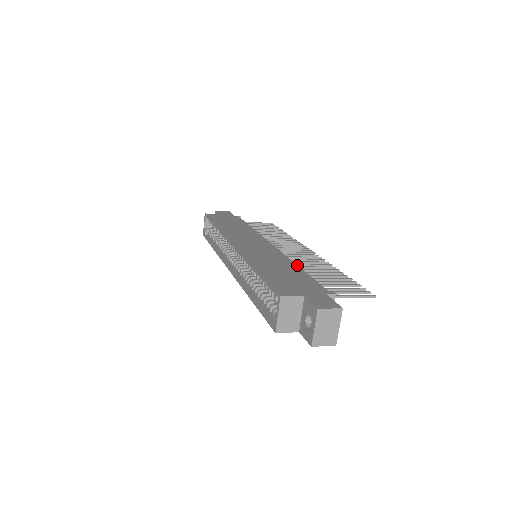
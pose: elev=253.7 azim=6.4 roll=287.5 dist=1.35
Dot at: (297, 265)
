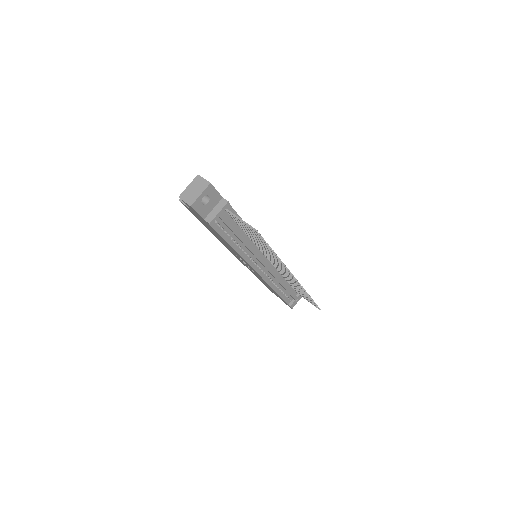
Dot at: occluded
